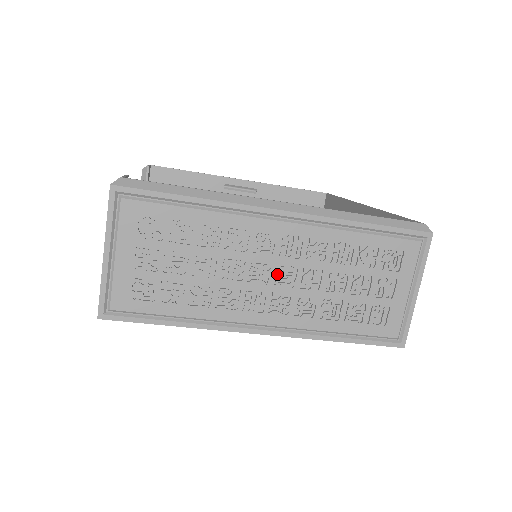
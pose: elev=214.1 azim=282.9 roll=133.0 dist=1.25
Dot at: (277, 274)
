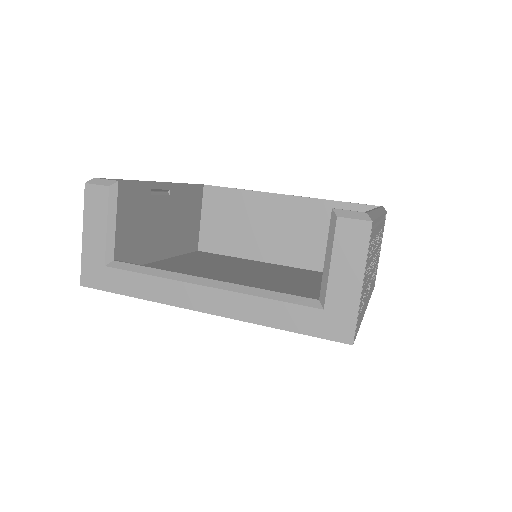
Dot at: (374, 261)
